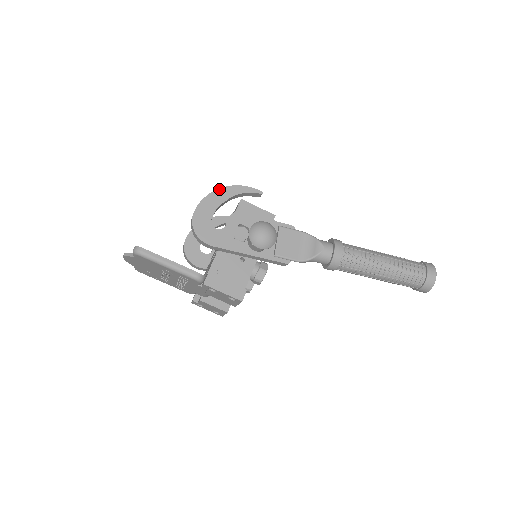
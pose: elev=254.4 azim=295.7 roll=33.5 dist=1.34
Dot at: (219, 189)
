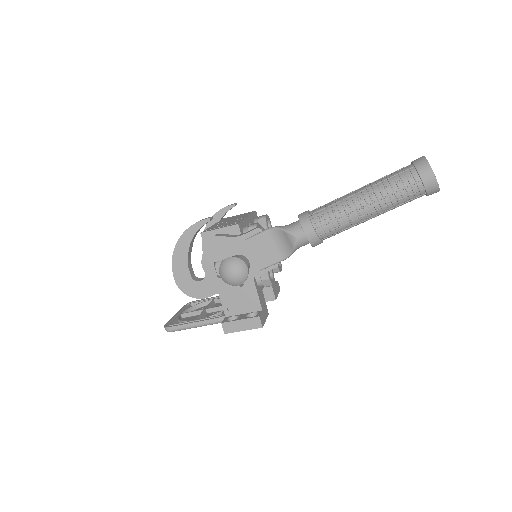
Dot at: (176, 246)
